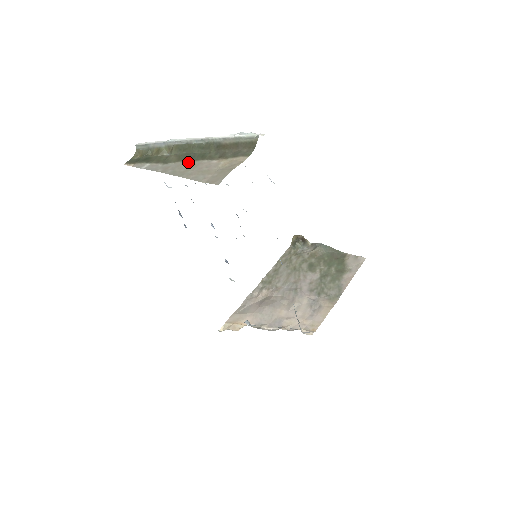
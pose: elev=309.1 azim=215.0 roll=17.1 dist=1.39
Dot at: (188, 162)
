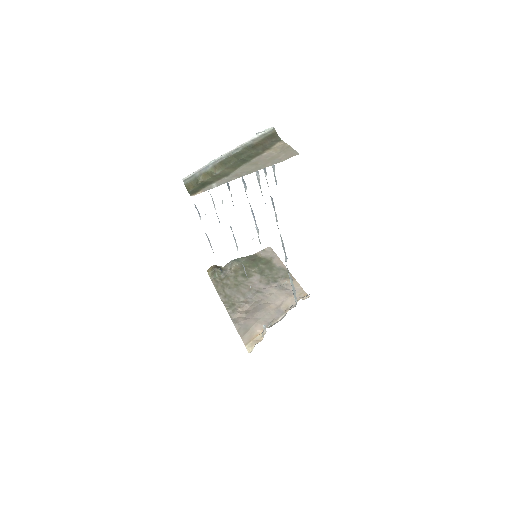
Dot at: (247, 164)
